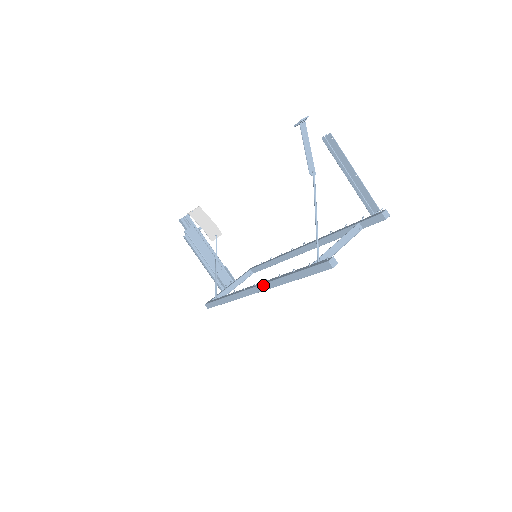
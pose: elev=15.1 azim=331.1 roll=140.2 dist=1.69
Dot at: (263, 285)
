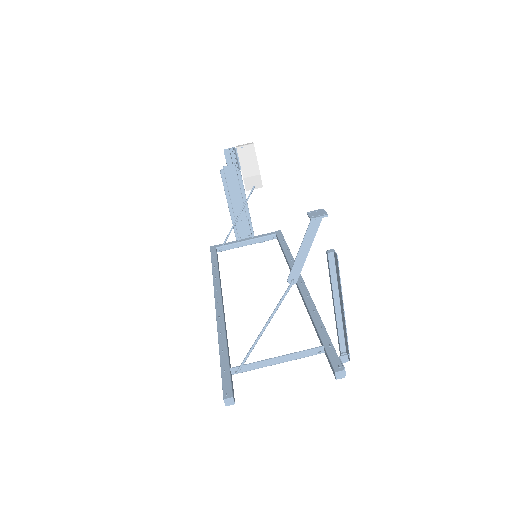
Dot at: (216, 316)
